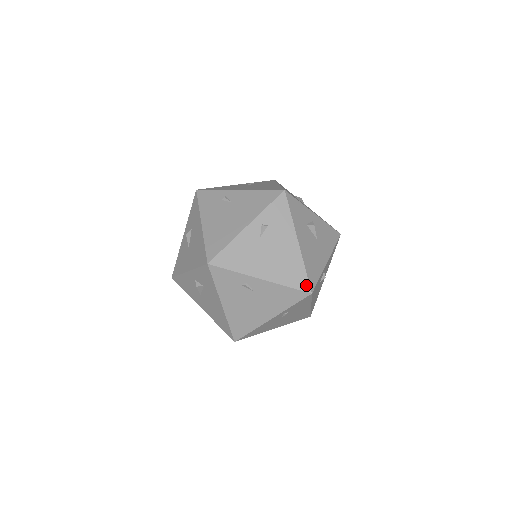
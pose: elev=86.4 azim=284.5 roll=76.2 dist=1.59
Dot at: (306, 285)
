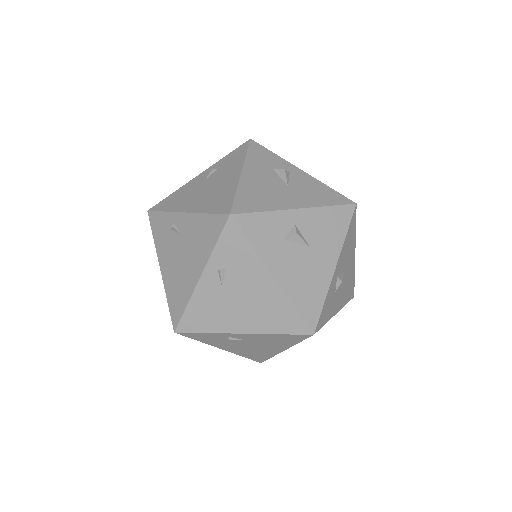
Dot at: (302, 327)
